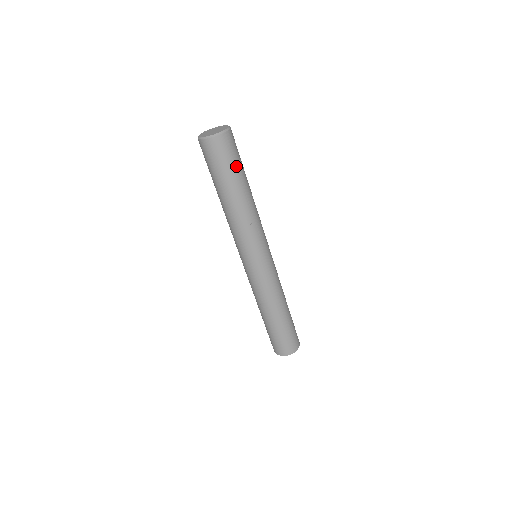
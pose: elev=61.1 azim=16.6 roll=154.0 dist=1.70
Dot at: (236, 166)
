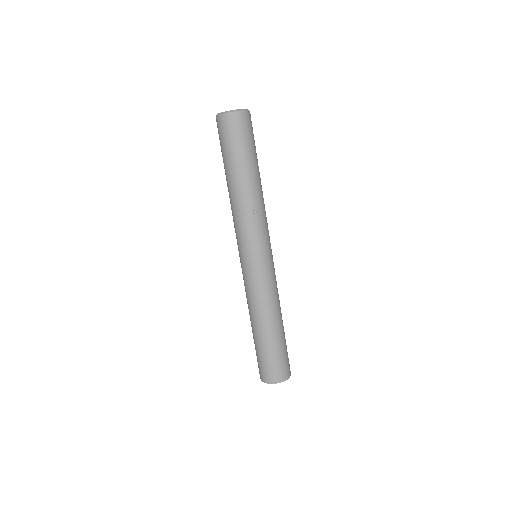
Dot at: (251, 147)
